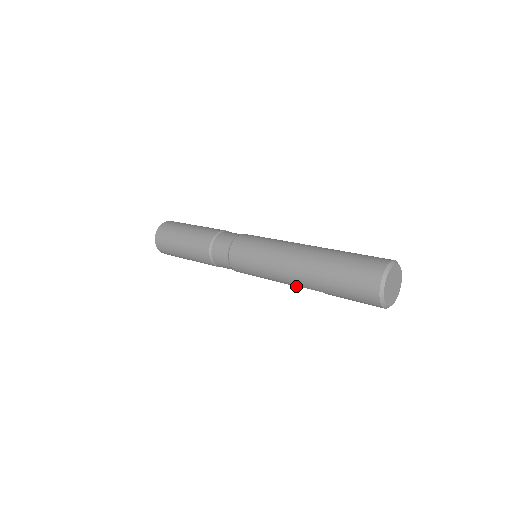
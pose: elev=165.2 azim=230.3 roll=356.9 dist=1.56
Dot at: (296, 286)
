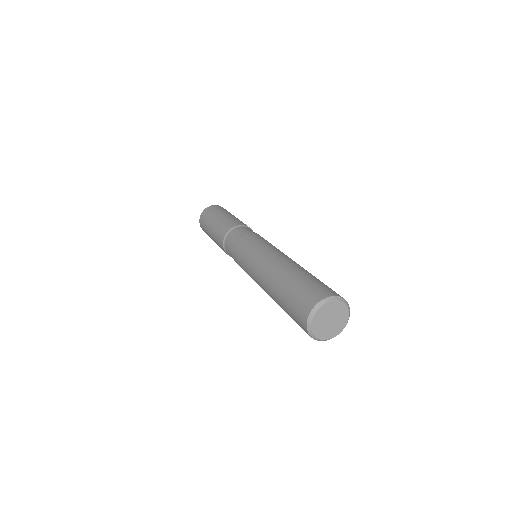
Dot at: occluded
